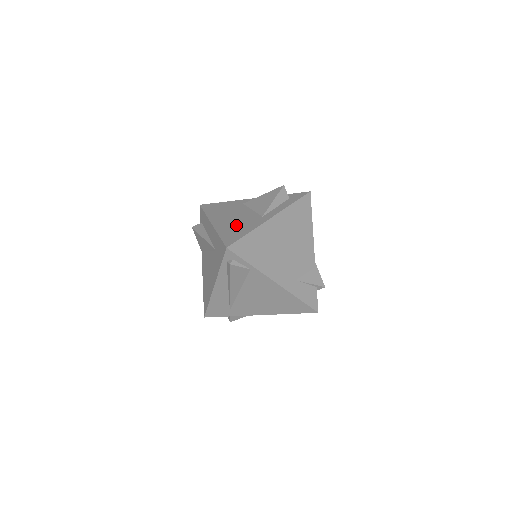
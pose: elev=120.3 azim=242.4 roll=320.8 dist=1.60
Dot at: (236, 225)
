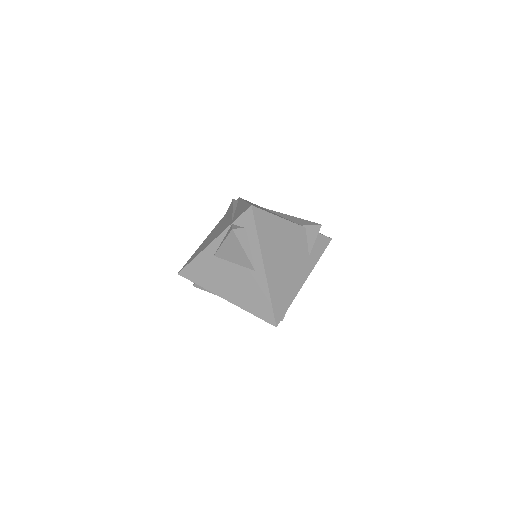
Dot at: (248, 294)
